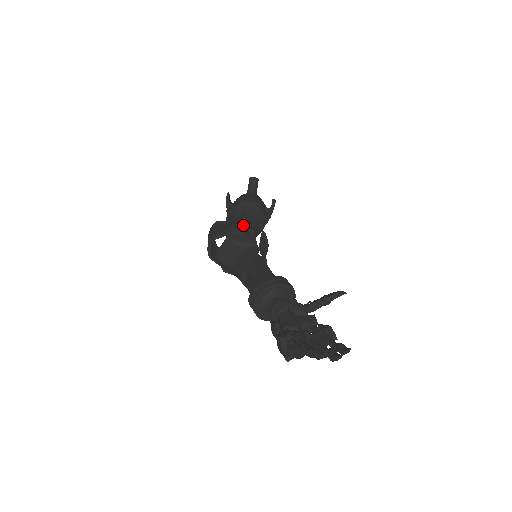
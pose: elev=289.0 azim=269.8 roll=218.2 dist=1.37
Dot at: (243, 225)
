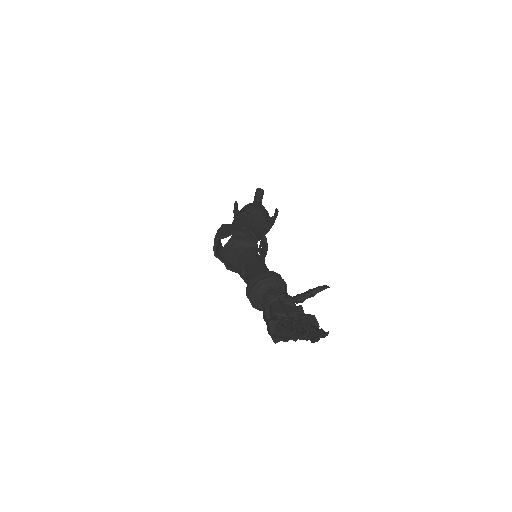
Dot at: (246, 228)
